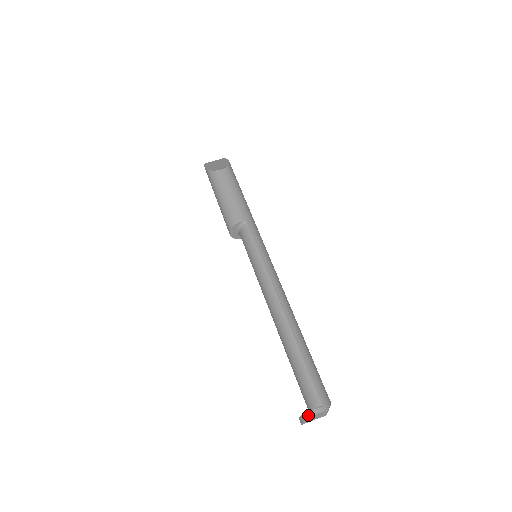
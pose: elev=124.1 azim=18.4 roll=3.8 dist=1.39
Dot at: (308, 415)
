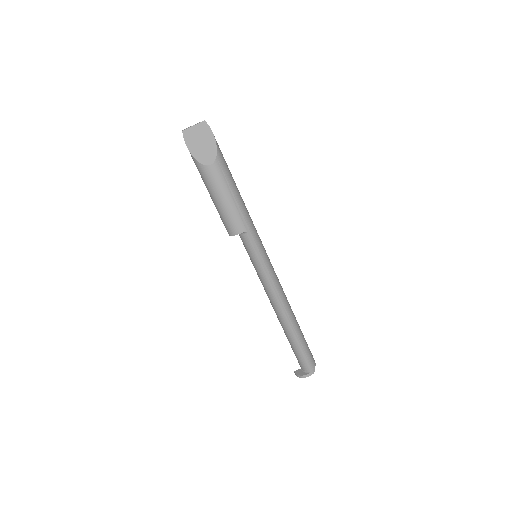
Dot at: (302, 377)
